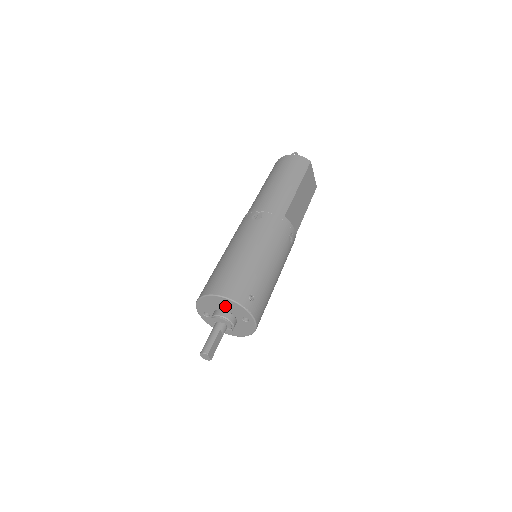
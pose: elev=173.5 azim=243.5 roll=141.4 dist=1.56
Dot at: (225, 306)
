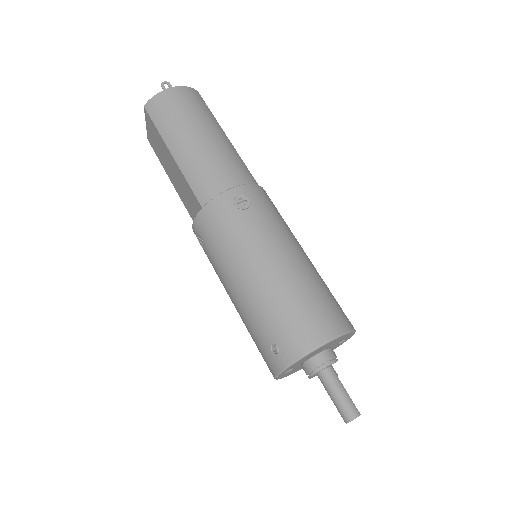
Dot at: (330, 345)
